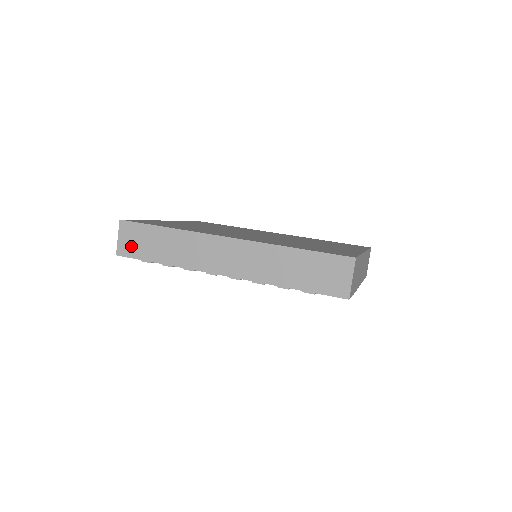
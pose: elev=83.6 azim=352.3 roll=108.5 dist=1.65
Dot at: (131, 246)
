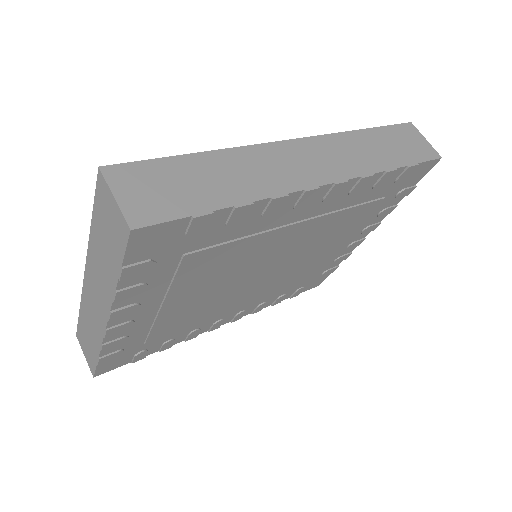
Dot at: (155, 201)
